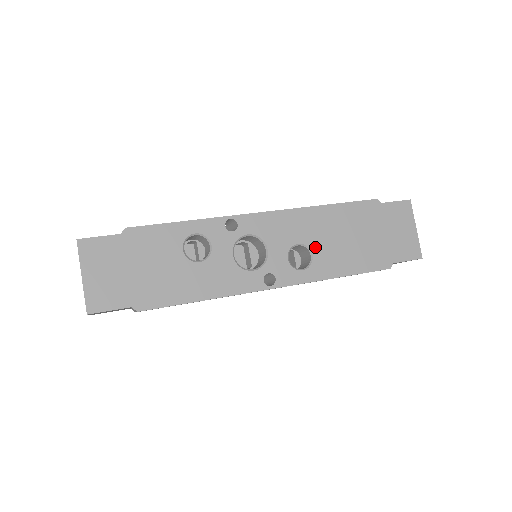
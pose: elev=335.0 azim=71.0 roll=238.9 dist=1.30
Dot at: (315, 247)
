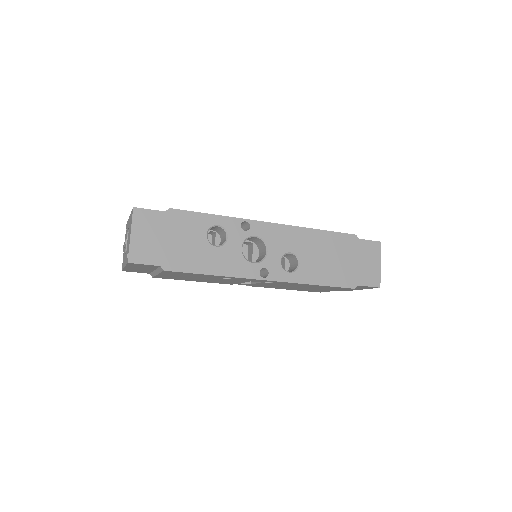
Dot at: (303, 258)
